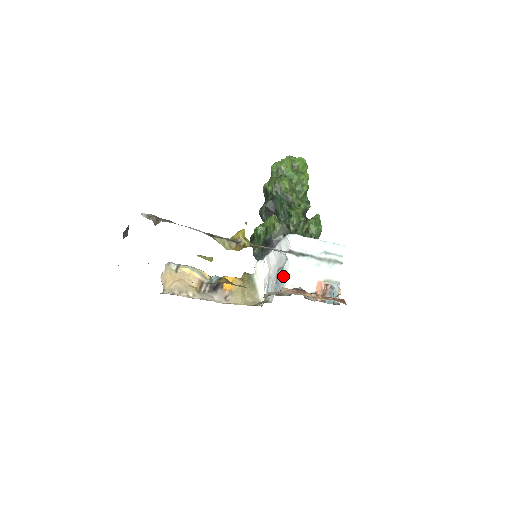
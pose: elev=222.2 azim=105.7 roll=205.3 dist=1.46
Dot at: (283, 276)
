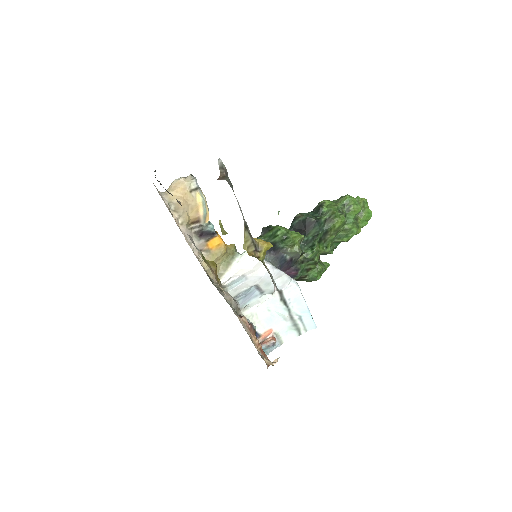
Dot at: (255, 300)
